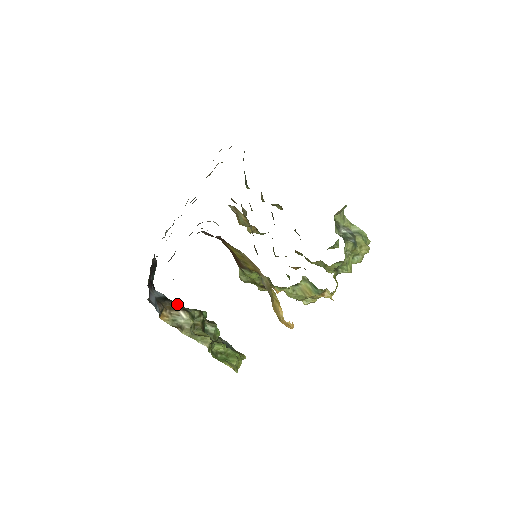
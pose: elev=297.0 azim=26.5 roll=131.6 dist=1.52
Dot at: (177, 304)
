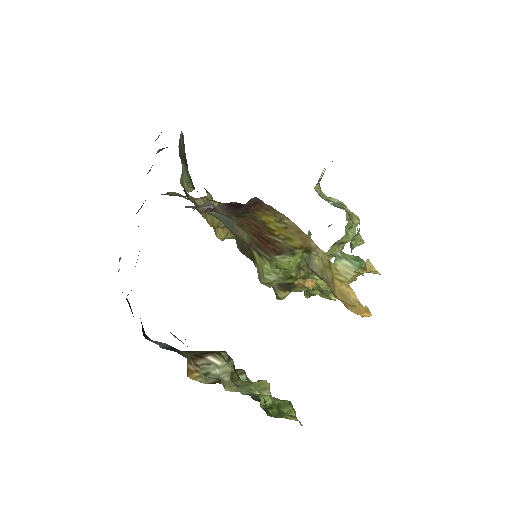
Dot at: (193, 351)
